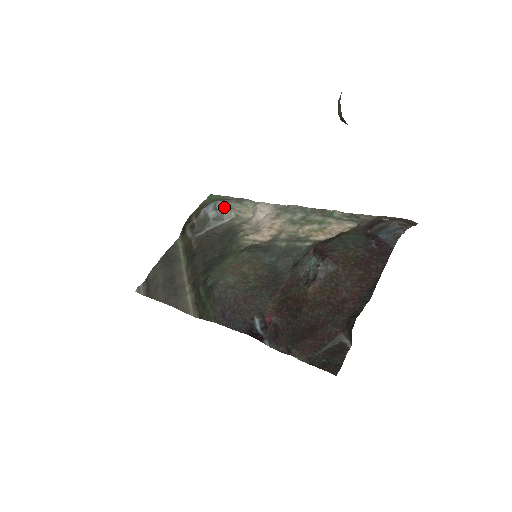
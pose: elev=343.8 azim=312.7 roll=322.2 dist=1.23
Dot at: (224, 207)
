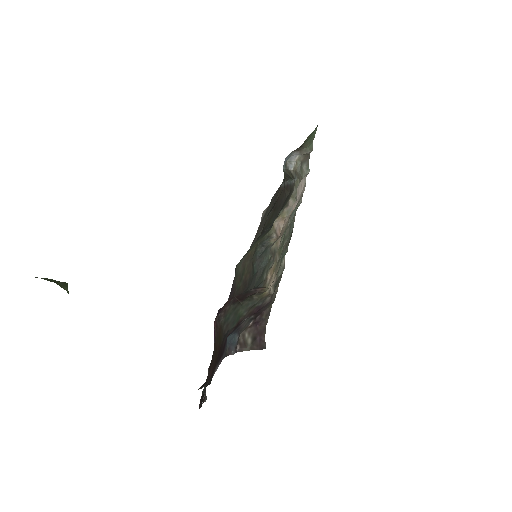
Dot at: (291, 166)
